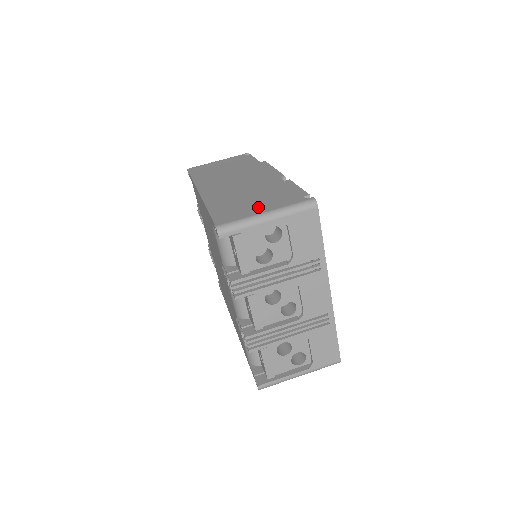
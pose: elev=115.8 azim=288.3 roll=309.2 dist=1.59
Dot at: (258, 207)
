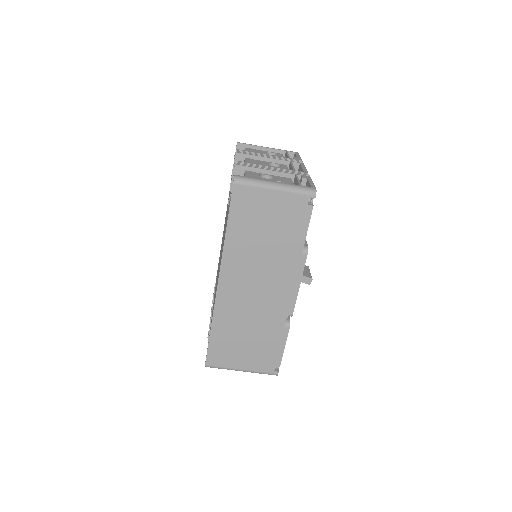
Dot at: (242, 359)
